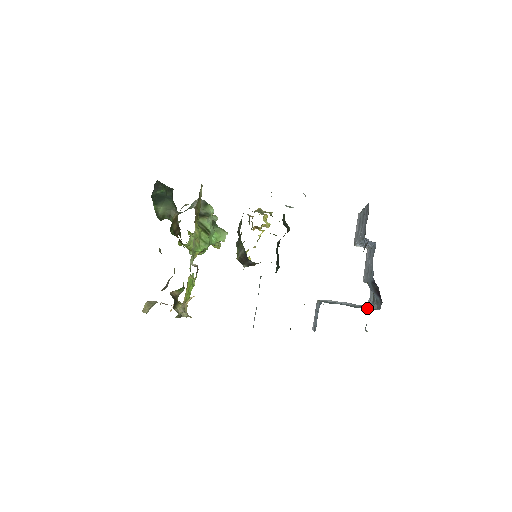
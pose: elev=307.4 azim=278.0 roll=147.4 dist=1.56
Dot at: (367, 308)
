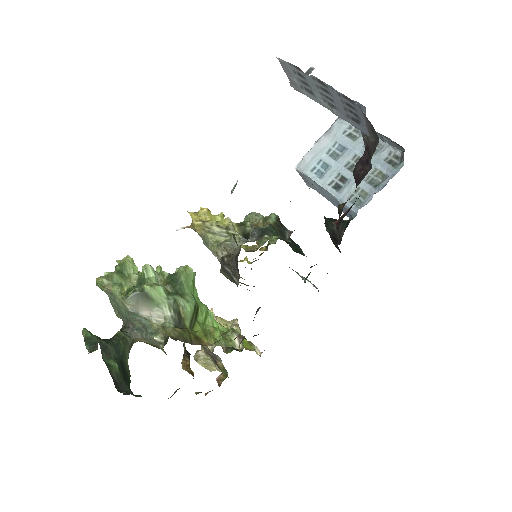
Dot at: (384, 159)
